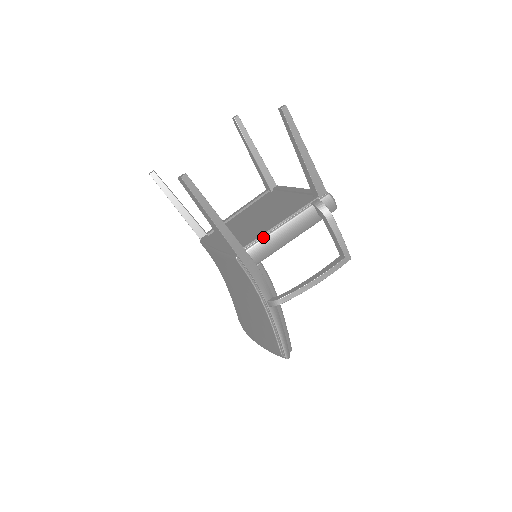
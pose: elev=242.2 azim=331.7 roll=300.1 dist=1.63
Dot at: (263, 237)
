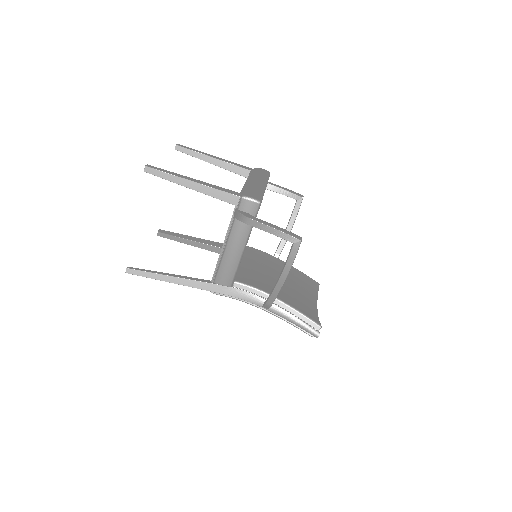
Dot at: (218, 266)
